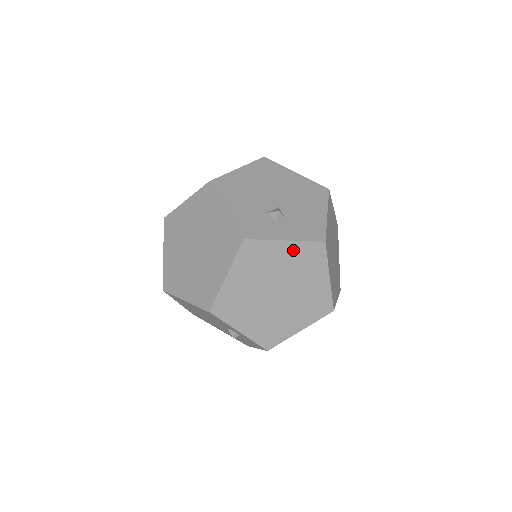
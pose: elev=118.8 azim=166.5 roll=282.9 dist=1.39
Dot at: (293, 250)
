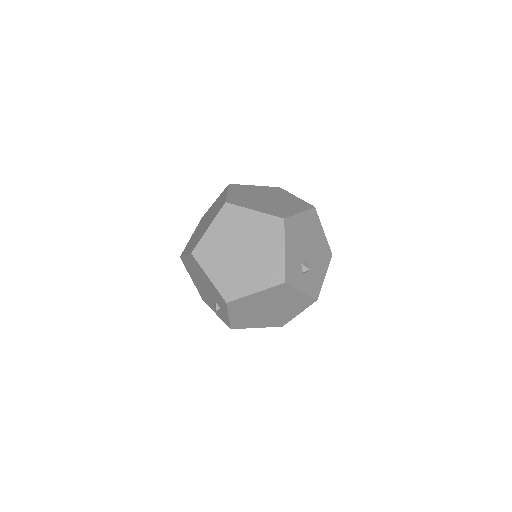
Dot at: (300, 297)
